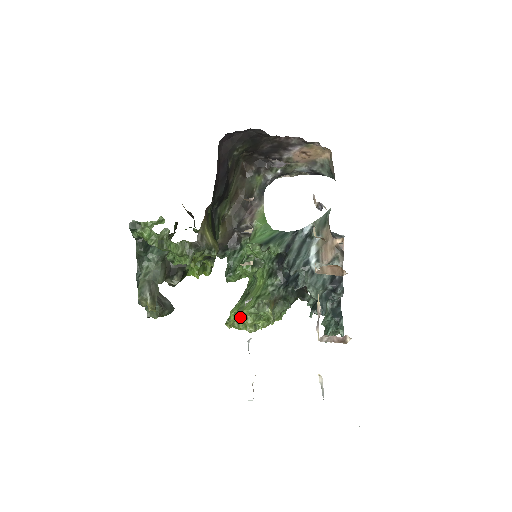
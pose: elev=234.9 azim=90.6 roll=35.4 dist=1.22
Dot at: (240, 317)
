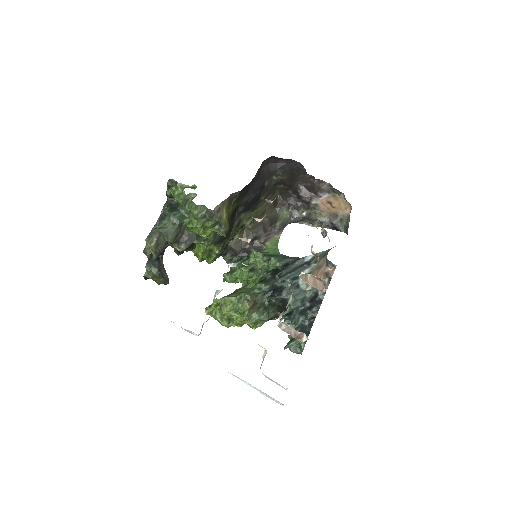
Dot at: (220, 274)
